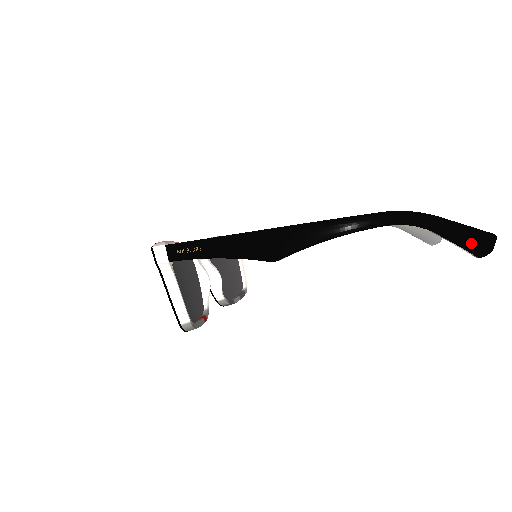
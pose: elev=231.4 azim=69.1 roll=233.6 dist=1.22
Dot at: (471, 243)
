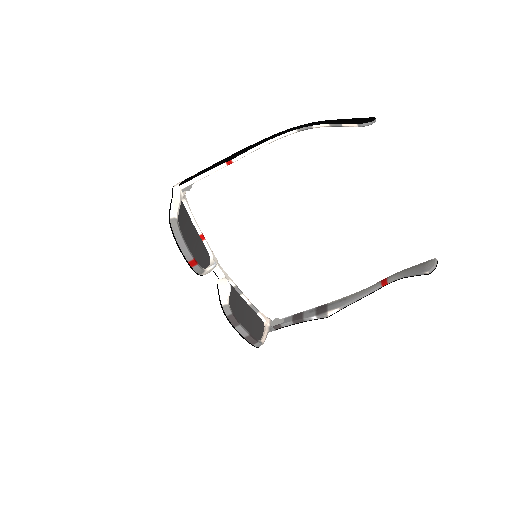
Dot at: (355, 120)
